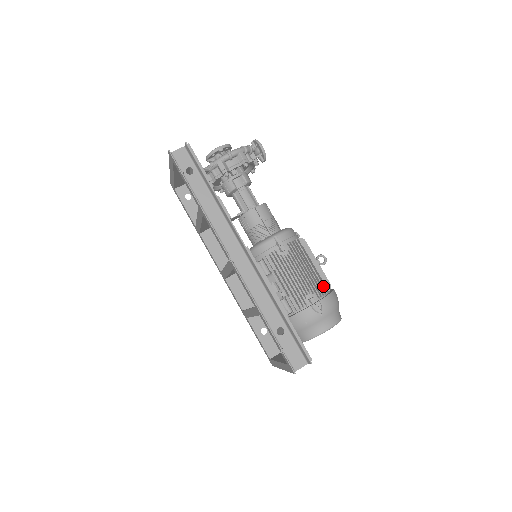
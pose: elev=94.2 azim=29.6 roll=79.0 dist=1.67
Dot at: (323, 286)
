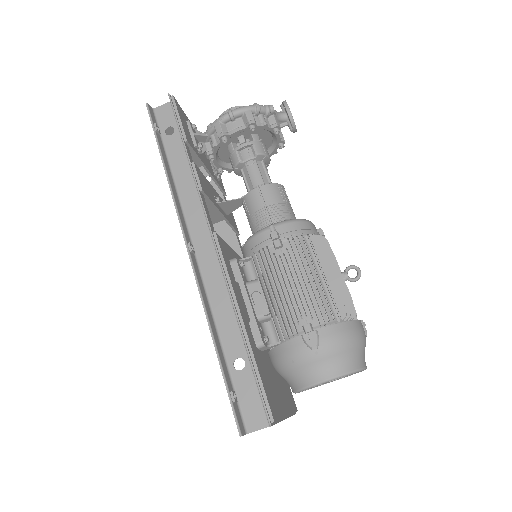
Dot at: (335, 310)
